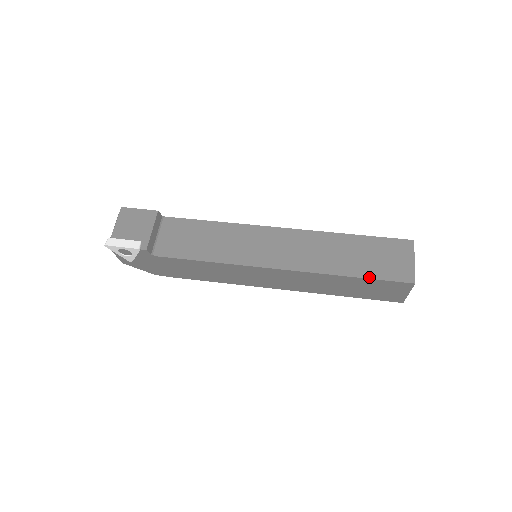
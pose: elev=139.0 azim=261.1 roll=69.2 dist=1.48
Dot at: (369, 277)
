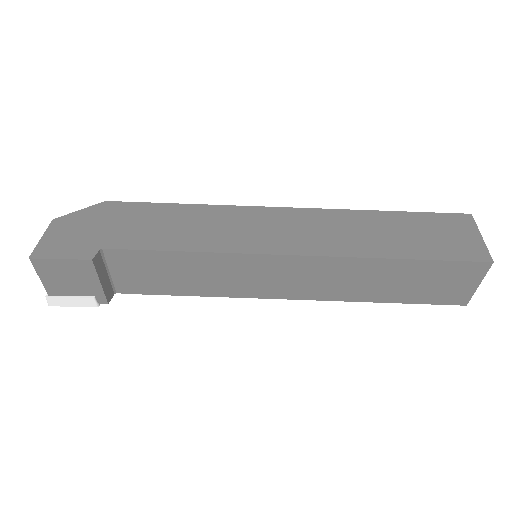
Dot at: (409, 303)
